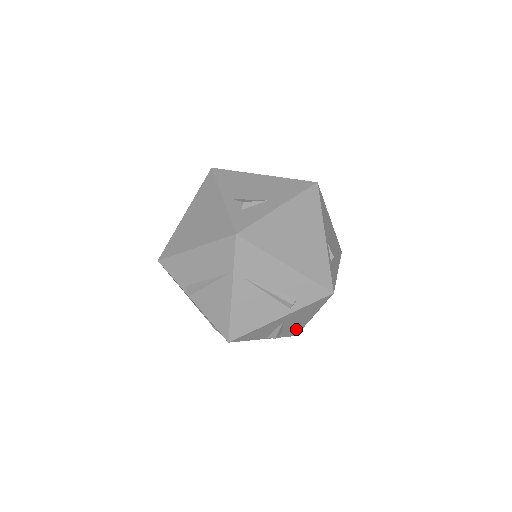
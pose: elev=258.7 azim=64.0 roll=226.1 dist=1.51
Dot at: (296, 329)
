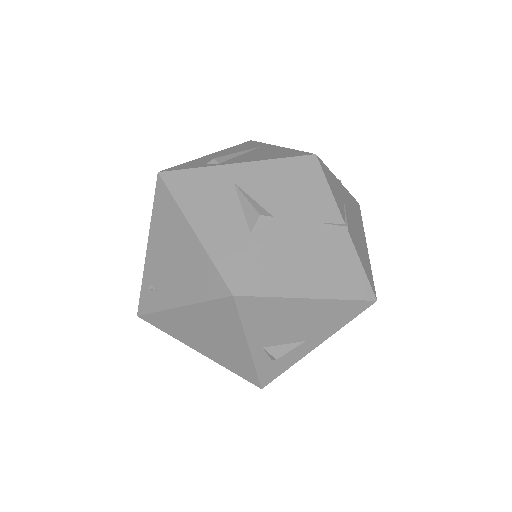
Dot at: occluded
